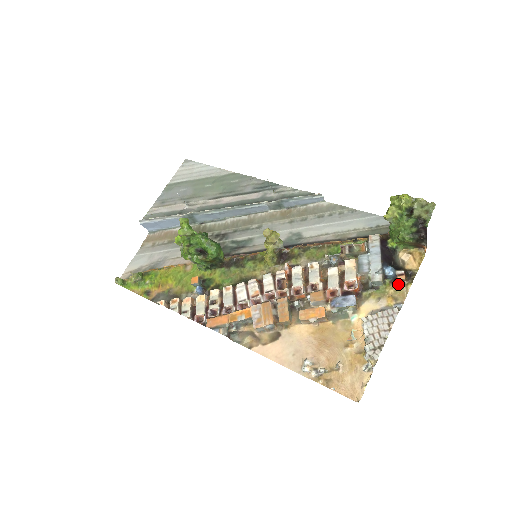
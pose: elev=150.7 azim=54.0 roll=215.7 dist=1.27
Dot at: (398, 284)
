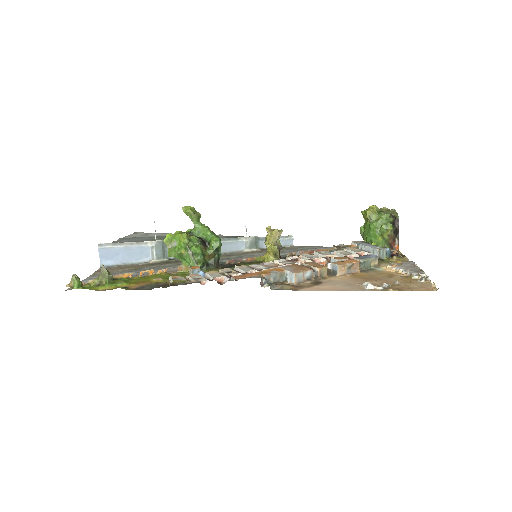
Dot at: (397, 256)
